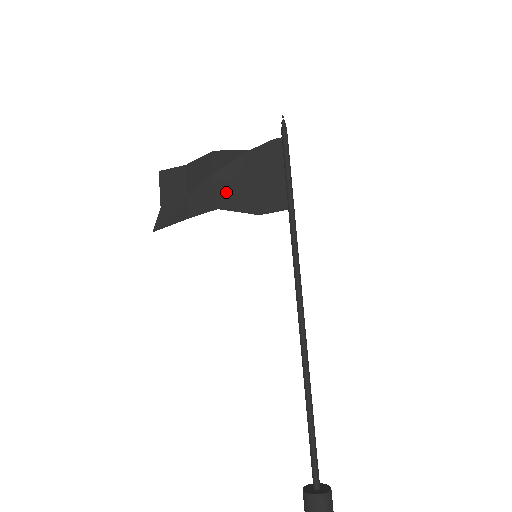
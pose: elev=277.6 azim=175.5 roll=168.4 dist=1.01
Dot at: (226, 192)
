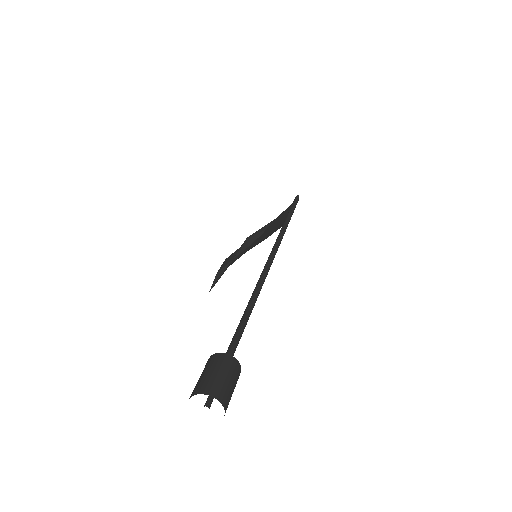
Dot at: (254, 242)
